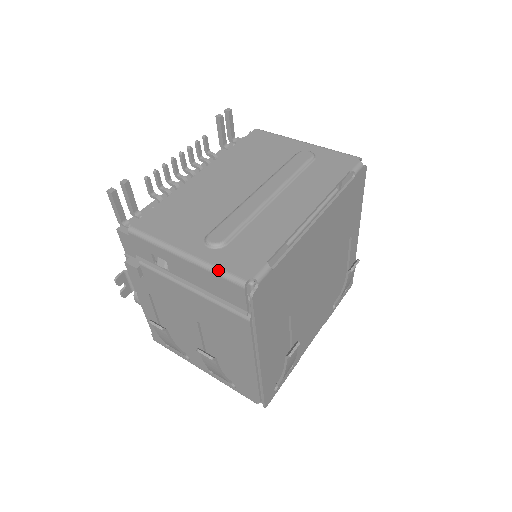
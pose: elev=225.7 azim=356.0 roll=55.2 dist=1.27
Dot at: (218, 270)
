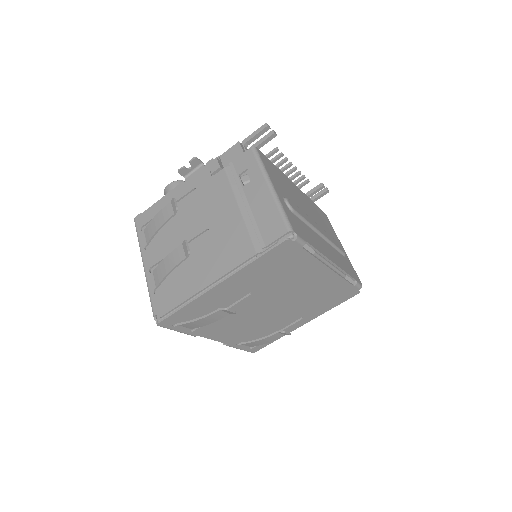
Dot at: (284, 211)
